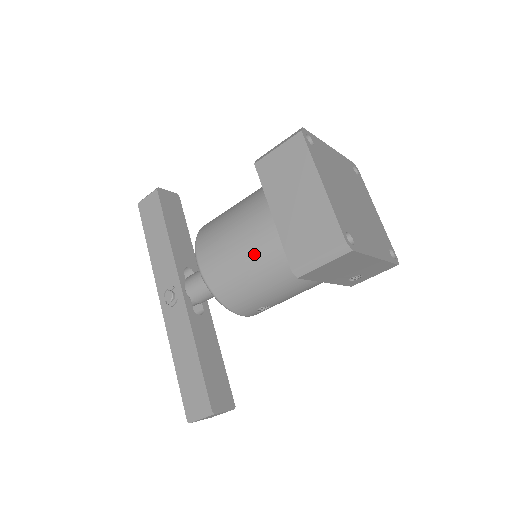
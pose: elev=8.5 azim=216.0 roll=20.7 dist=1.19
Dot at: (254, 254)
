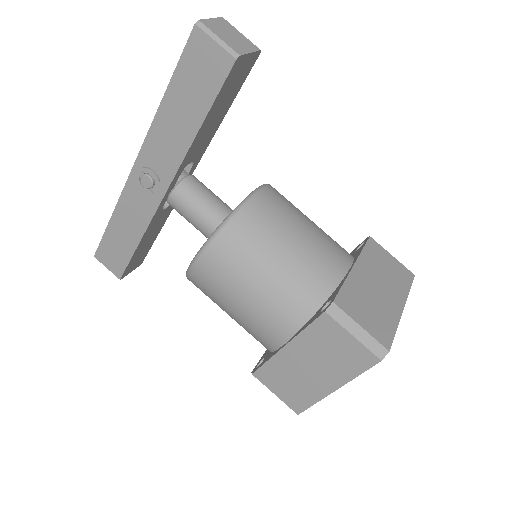
Dot at: (244, 324)
